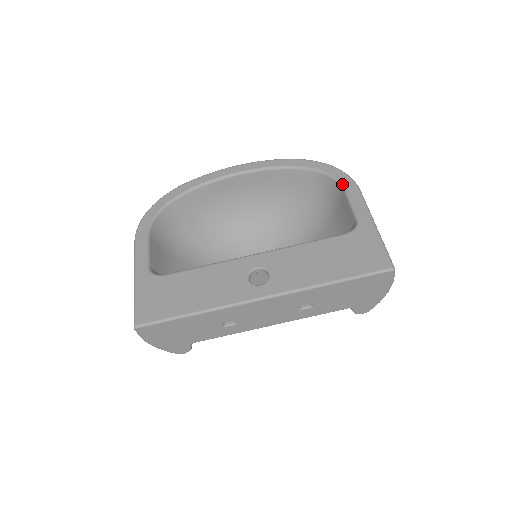
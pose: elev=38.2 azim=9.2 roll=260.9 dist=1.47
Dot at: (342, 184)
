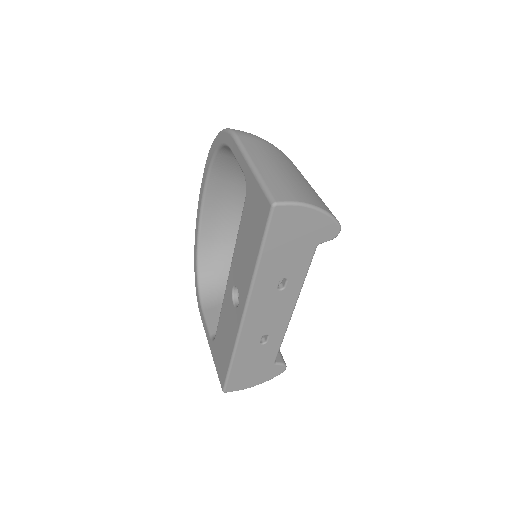
Dot at: (227, 146)
